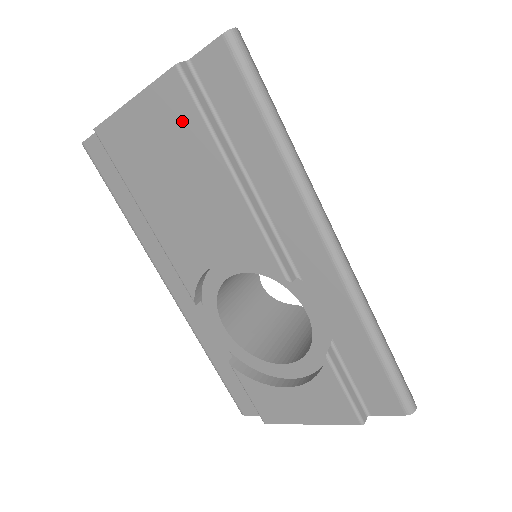
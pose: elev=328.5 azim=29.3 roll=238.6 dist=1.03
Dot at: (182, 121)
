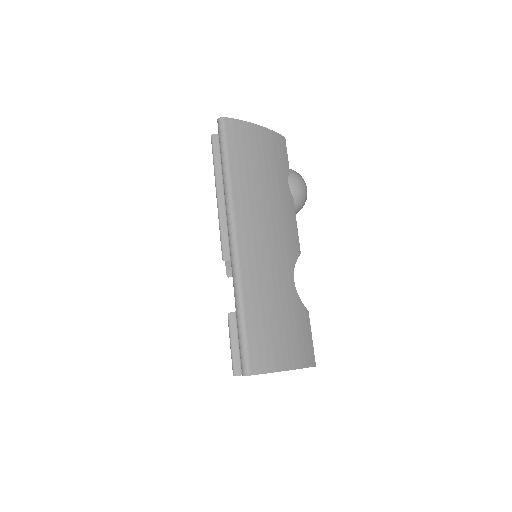
Dot at: occluded
